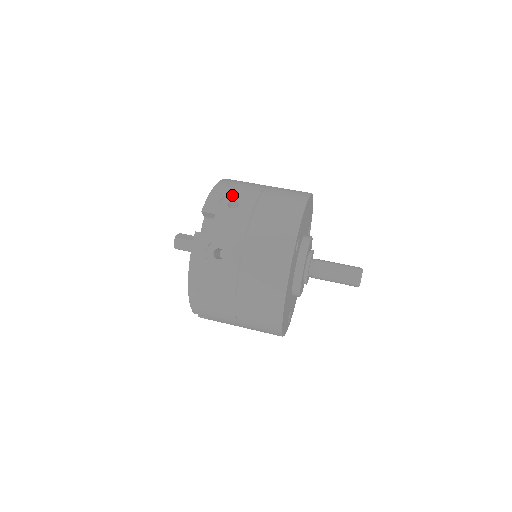
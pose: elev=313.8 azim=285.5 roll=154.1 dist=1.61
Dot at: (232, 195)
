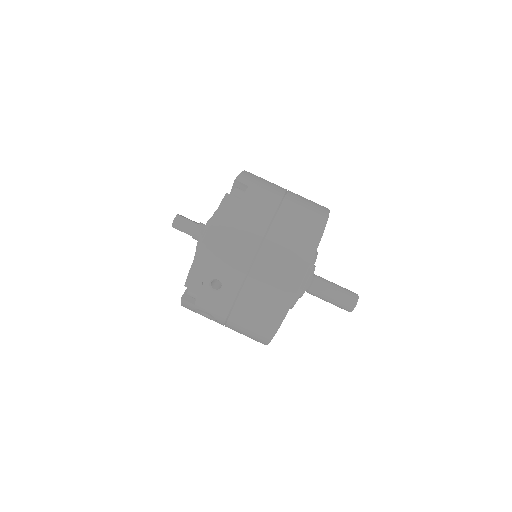
Dot at: (215, 274)
